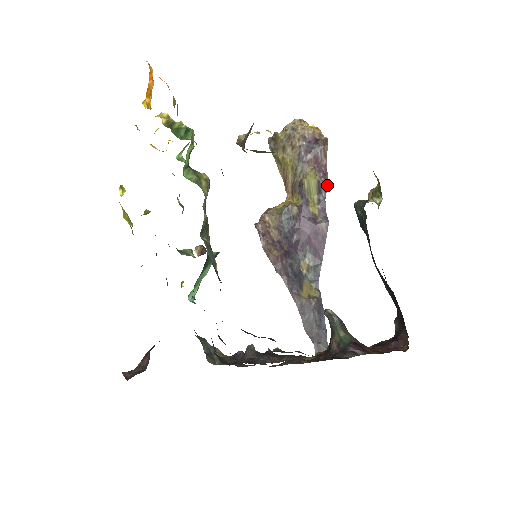
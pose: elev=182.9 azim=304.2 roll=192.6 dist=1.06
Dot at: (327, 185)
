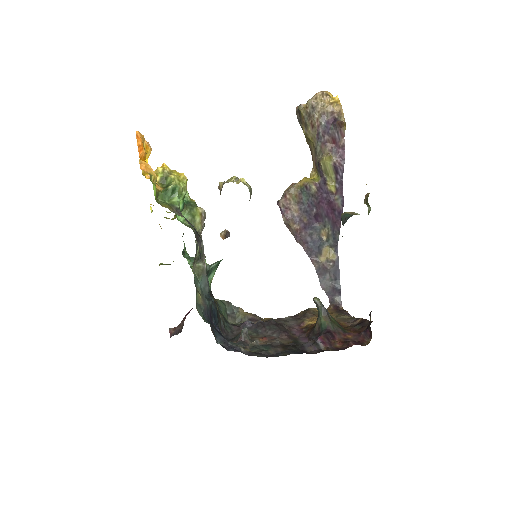
Dot at: occluded
